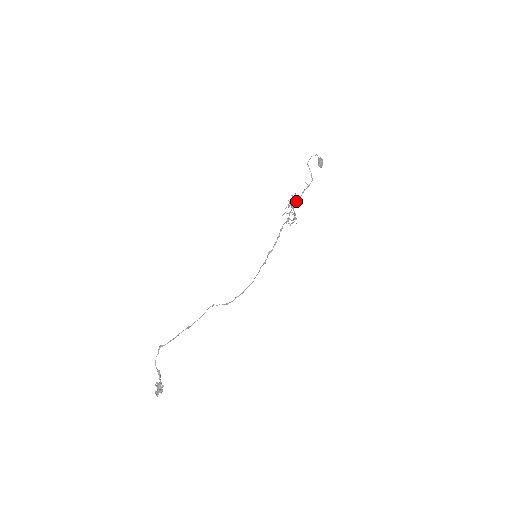
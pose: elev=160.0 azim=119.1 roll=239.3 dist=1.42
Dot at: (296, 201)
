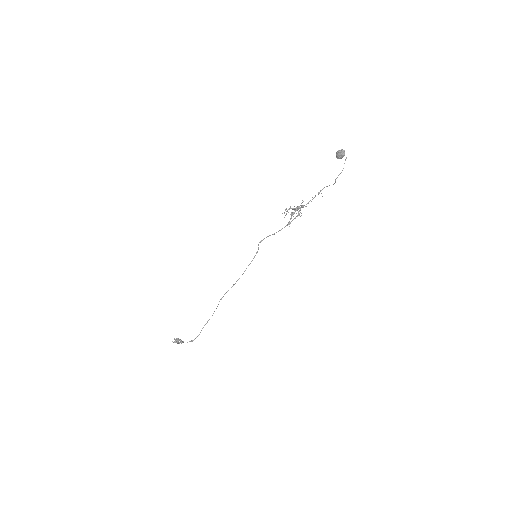
Dot at: occluded
